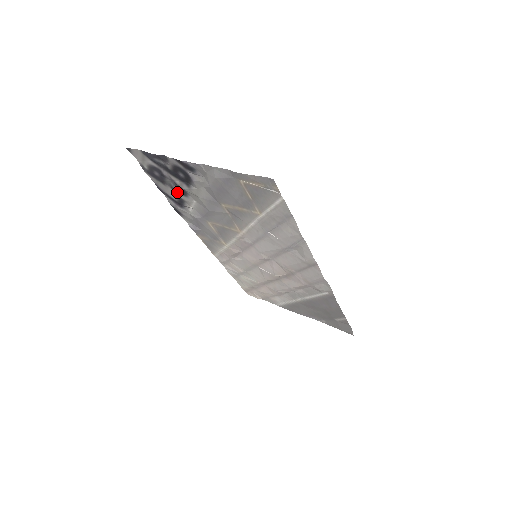
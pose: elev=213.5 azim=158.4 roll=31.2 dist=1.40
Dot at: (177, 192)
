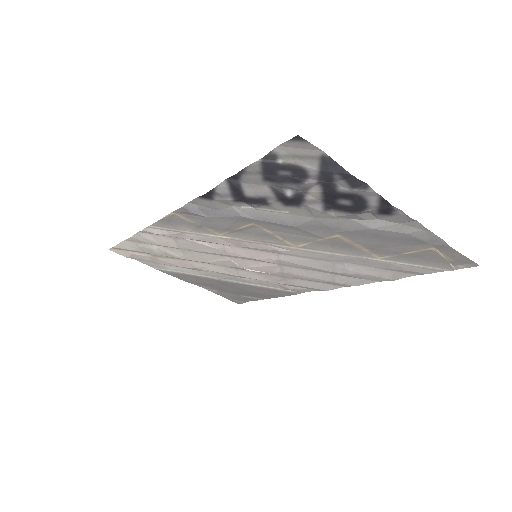
Dot at: (280, 198)
